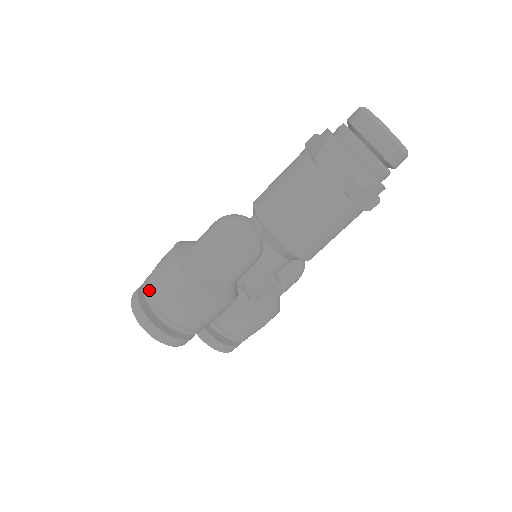
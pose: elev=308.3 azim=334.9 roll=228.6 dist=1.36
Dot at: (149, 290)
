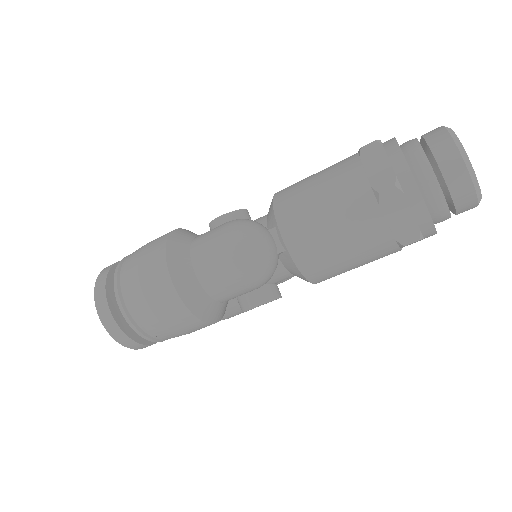
Dot at: (124, 297)
